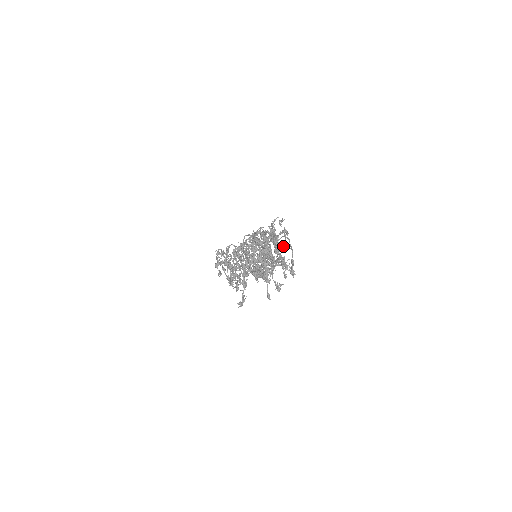
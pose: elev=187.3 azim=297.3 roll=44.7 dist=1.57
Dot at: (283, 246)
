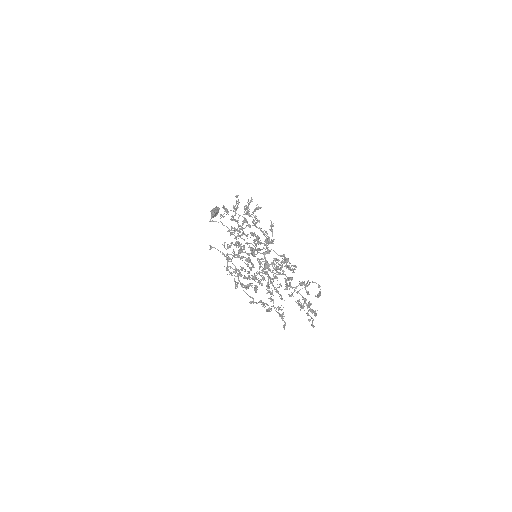
Dot at: (296, 267)
